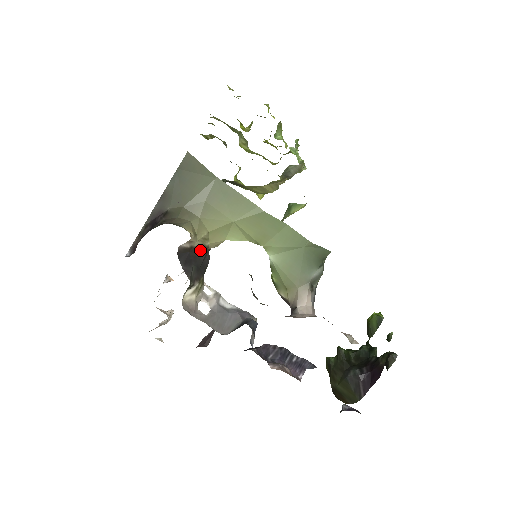
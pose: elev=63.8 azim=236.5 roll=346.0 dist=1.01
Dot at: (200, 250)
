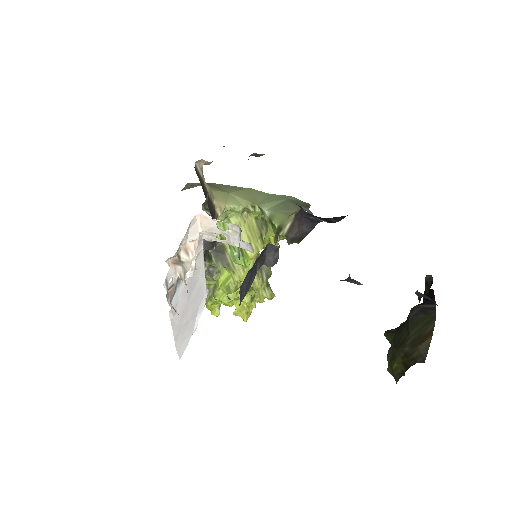
Dot at: (209, 199)
